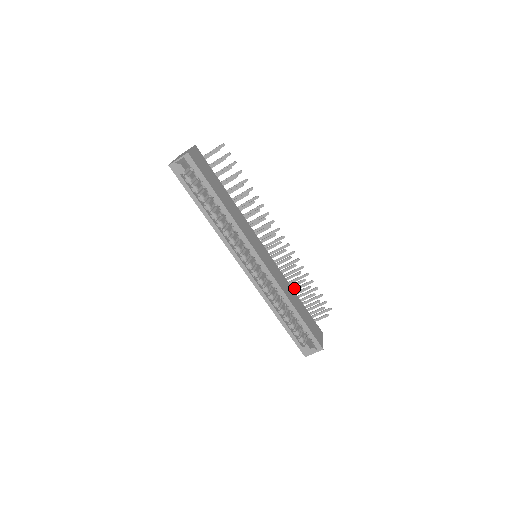
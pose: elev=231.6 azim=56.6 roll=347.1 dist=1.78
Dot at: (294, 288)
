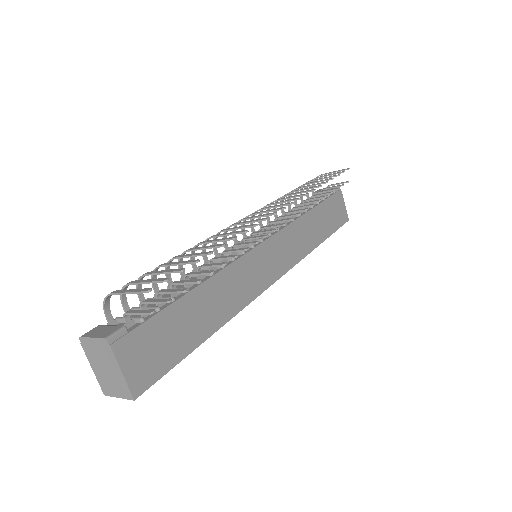
Dot at: occluded
